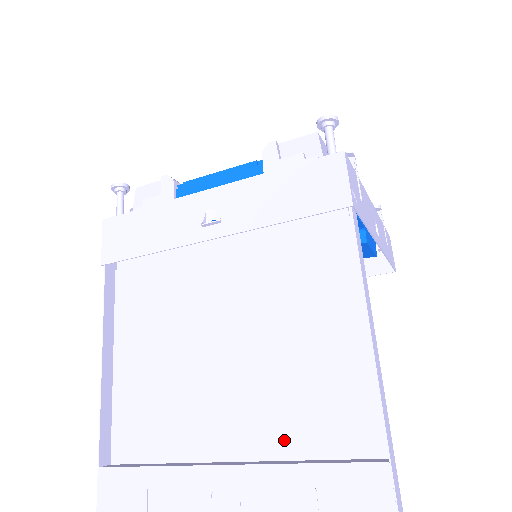
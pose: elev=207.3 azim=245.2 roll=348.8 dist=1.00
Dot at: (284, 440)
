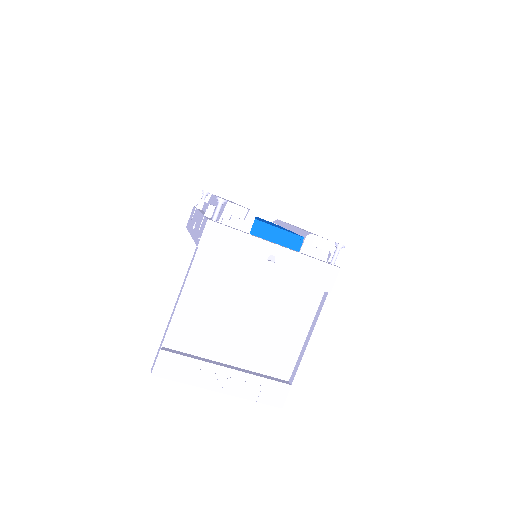
Dot at: (254, 364)
